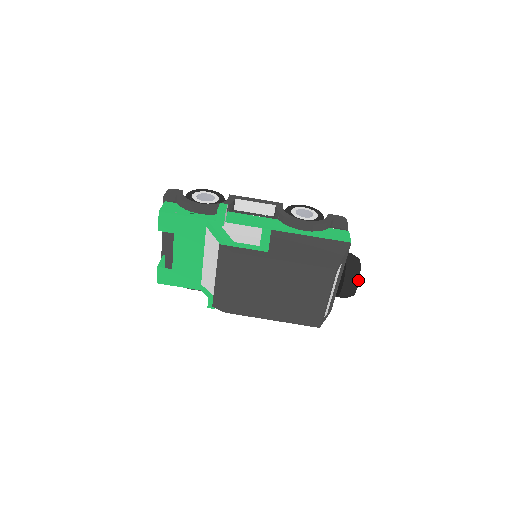
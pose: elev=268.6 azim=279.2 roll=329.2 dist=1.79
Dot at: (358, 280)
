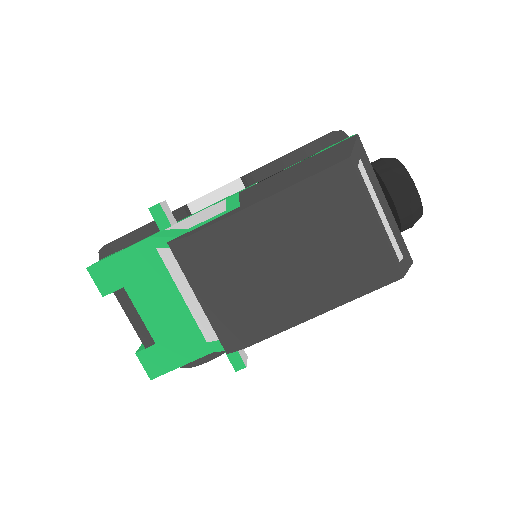
Dot at: (408, 177)
